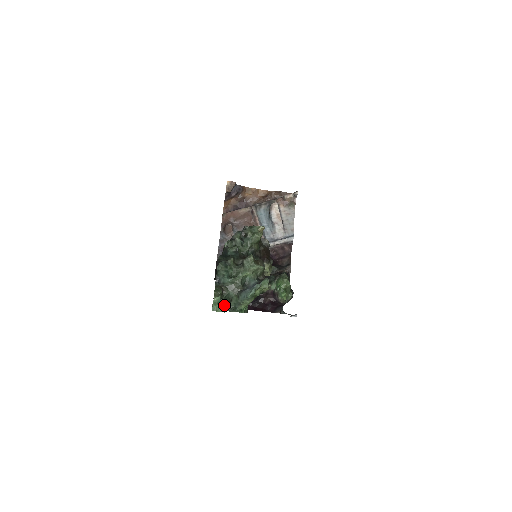
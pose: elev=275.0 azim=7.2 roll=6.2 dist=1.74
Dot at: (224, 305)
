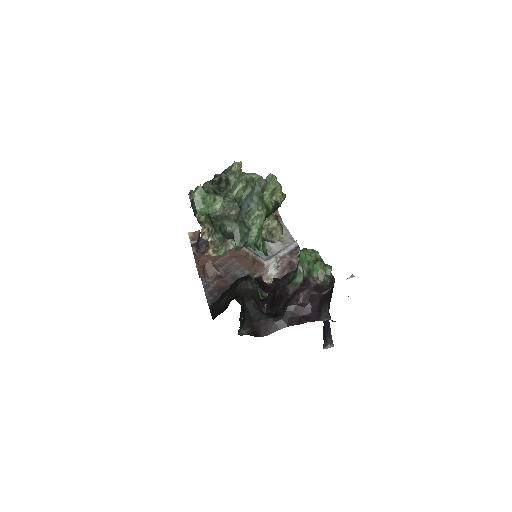
Dot at: (214, 195)
